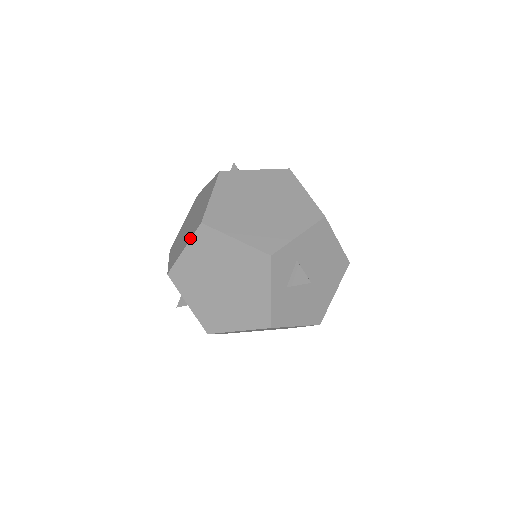
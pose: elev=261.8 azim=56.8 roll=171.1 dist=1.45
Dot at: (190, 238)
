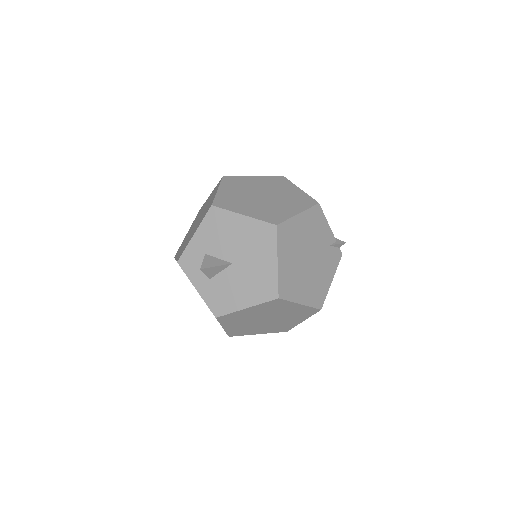
Dot at: occluded
